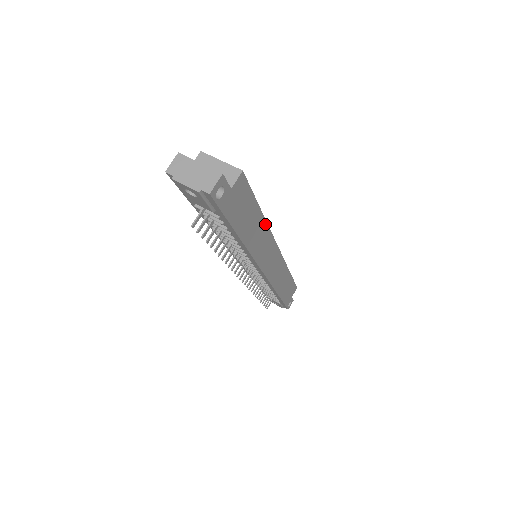
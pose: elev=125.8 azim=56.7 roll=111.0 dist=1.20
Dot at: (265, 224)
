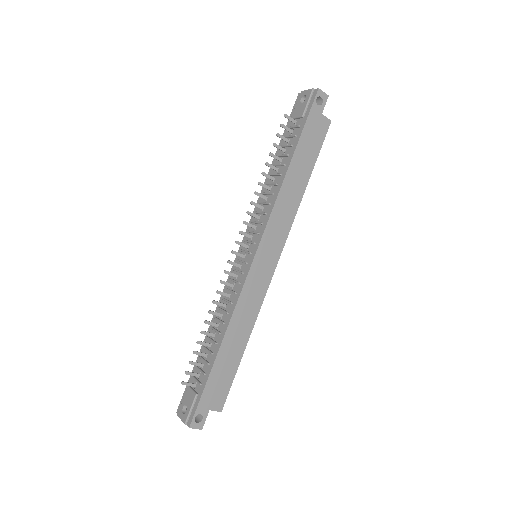
Dot at: (300, 199)
